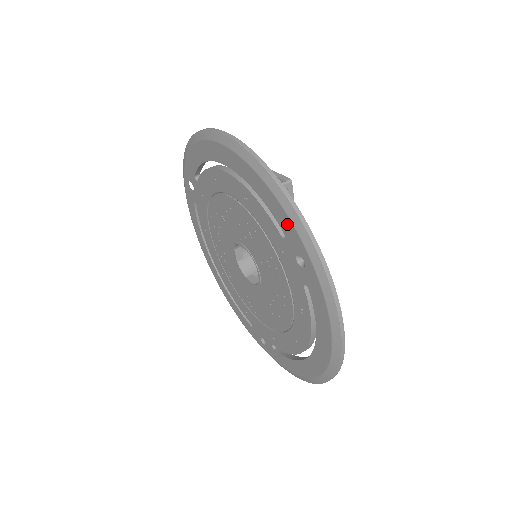
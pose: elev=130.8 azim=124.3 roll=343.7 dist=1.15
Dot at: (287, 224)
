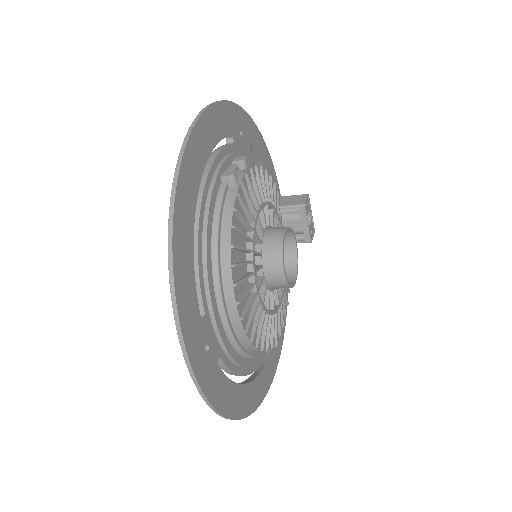
Dot at: occluded
